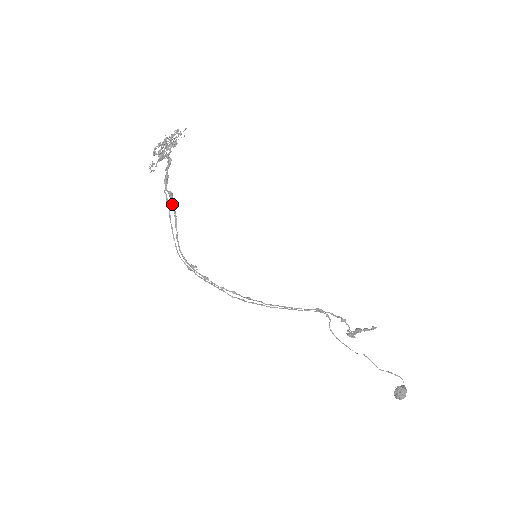
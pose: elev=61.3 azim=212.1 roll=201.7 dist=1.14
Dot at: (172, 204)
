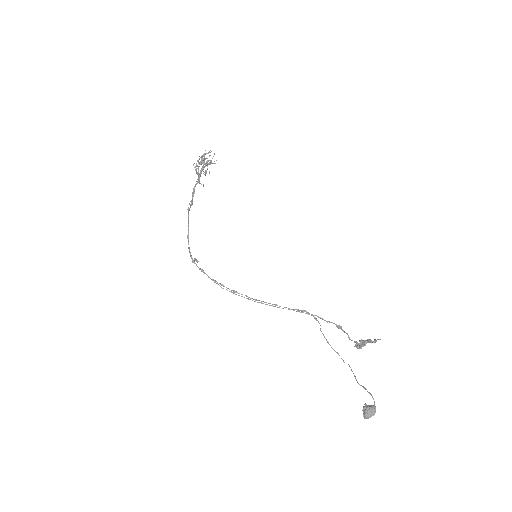
Dot at: (188, 211)
